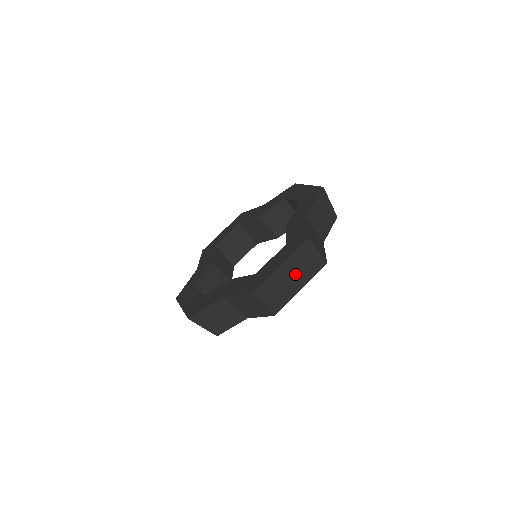
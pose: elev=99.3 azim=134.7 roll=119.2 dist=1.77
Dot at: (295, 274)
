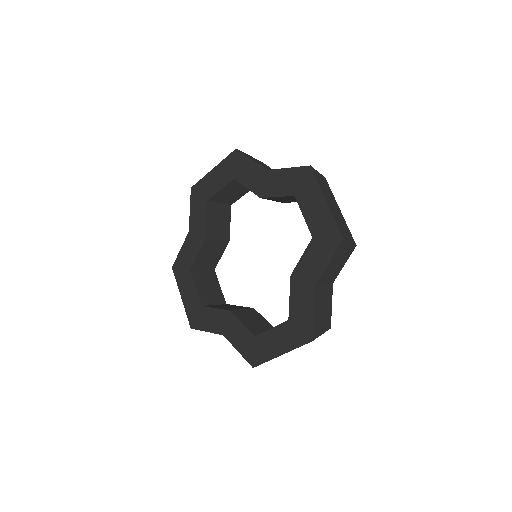
Dot at: occluded
